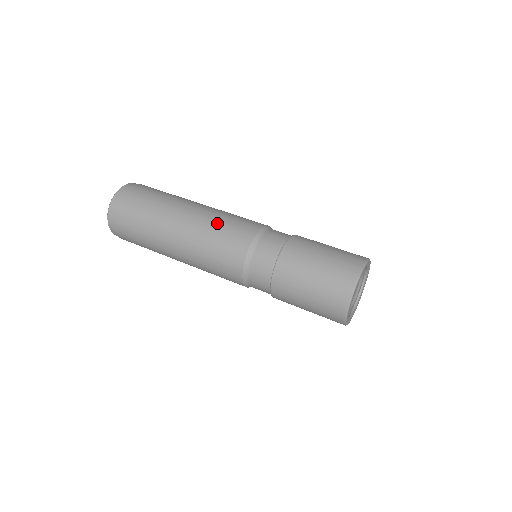
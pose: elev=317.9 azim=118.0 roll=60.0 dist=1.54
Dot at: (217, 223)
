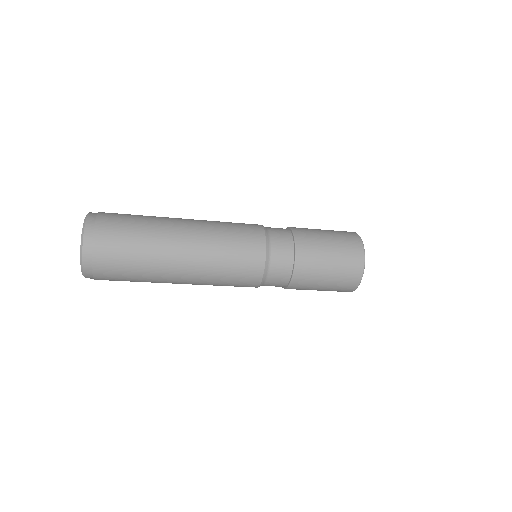
Dot at: (223, 231)
